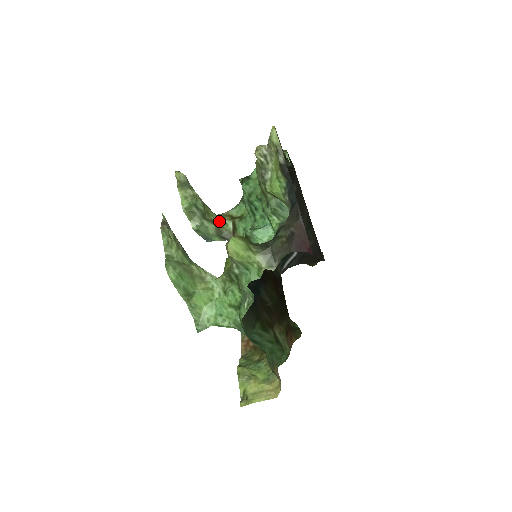
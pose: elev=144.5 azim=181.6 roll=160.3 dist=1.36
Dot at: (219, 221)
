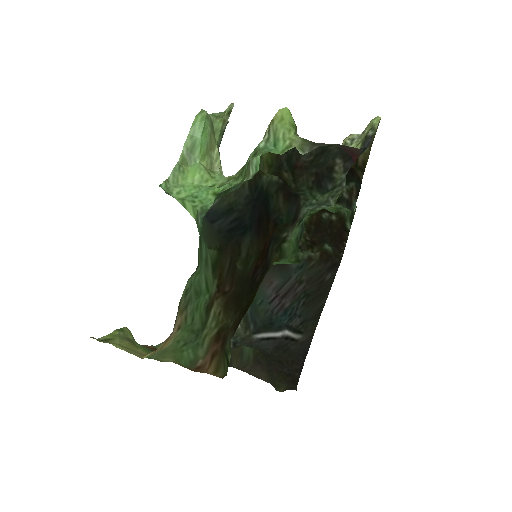
Dot at: occluded
